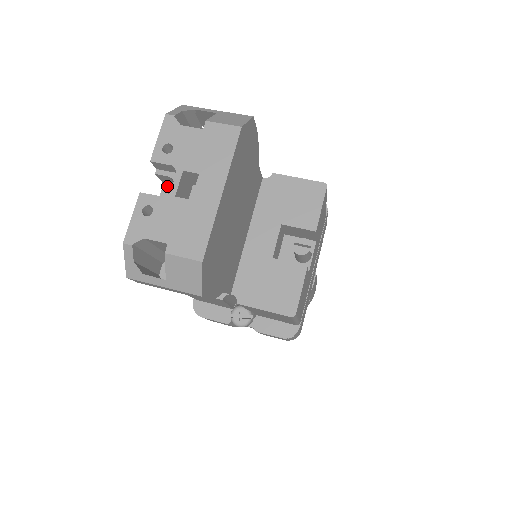
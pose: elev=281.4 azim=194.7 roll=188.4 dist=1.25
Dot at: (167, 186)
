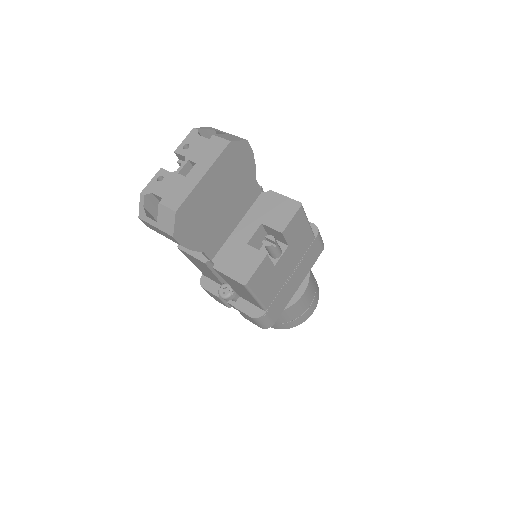
Dot at: occluded
